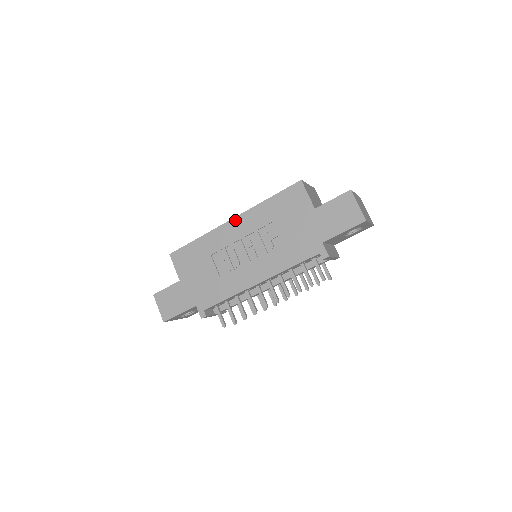
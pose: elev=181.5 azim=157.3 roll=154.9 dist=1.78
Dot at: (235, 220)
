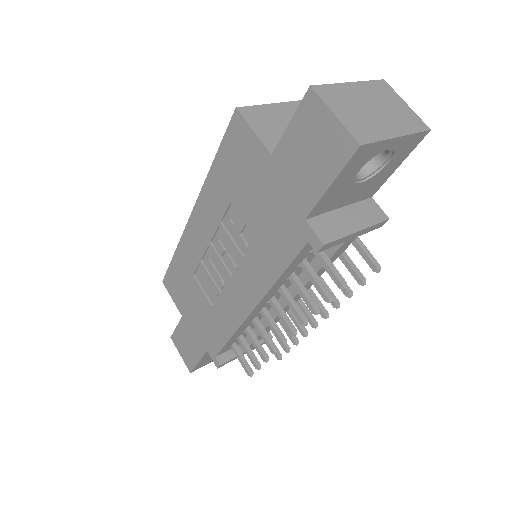
Dot at: (194, 214)
